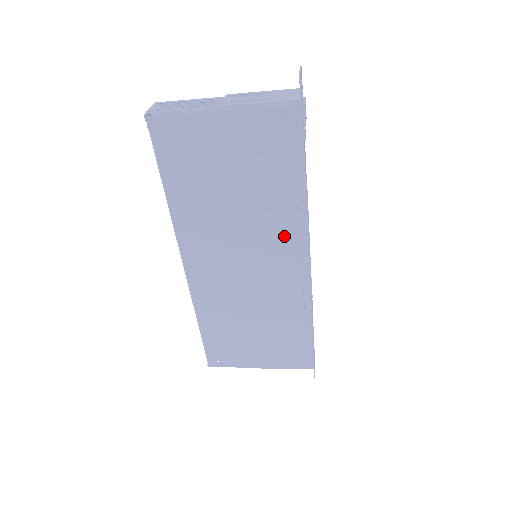
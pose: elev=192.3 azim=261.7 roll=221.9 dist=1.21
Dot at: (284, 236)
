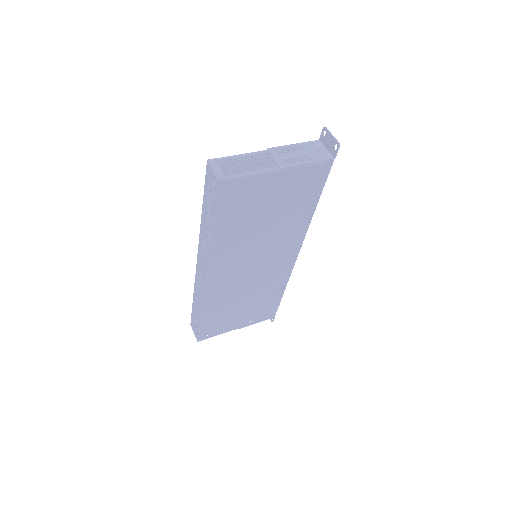
Dot at: (289, 242)
